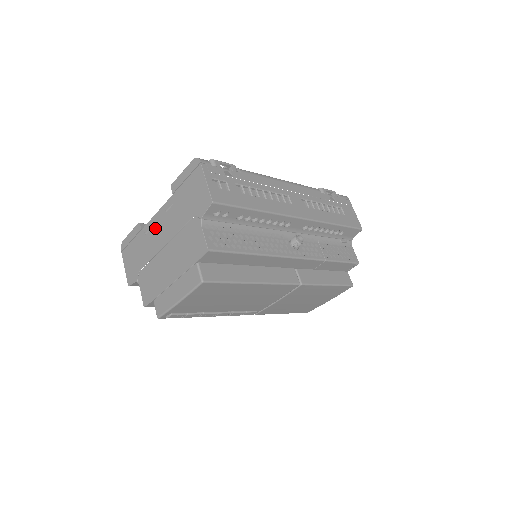
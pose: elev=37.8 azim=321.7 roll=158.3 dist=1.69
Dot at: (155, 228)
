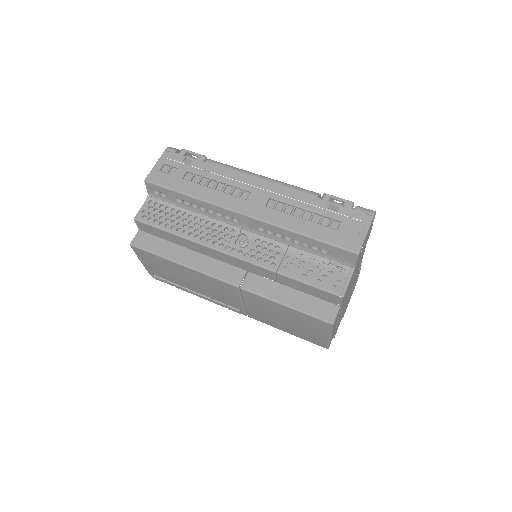
Dot at: occluded
